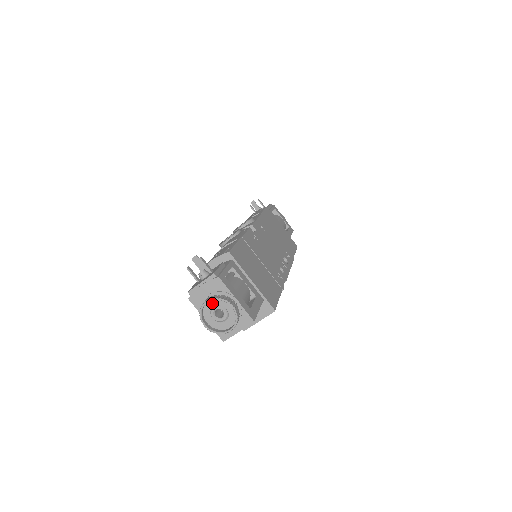
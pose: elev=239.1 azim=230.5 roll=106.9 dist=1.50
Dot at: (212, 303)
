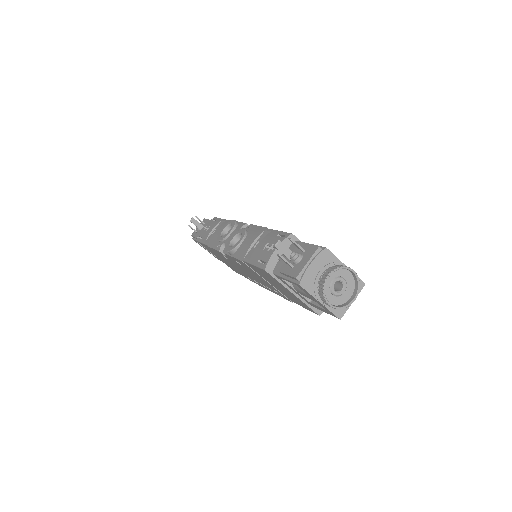
Dot at: (330, 277)
